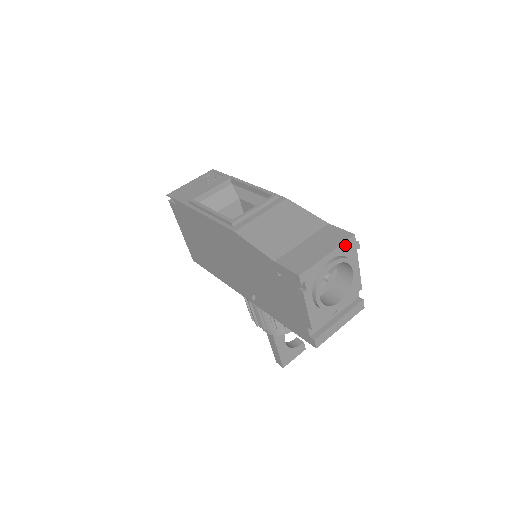
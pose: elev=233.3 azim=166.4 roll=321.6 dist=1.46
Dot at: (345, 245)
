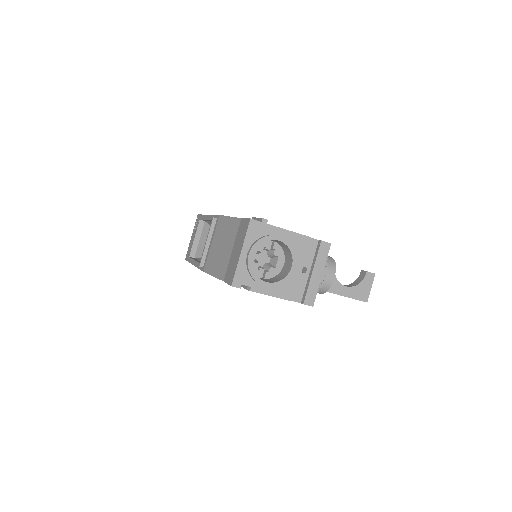
Dot at: (250, 233)
